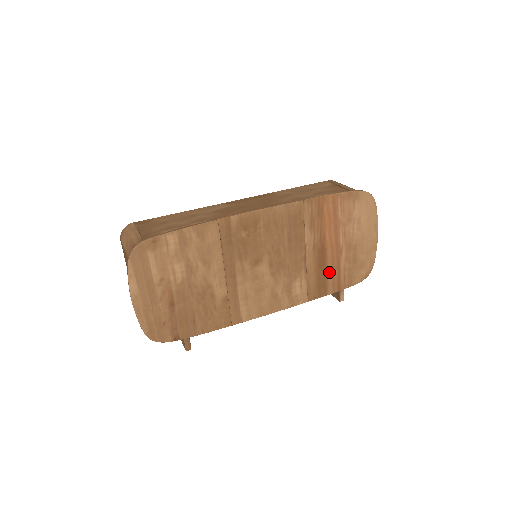
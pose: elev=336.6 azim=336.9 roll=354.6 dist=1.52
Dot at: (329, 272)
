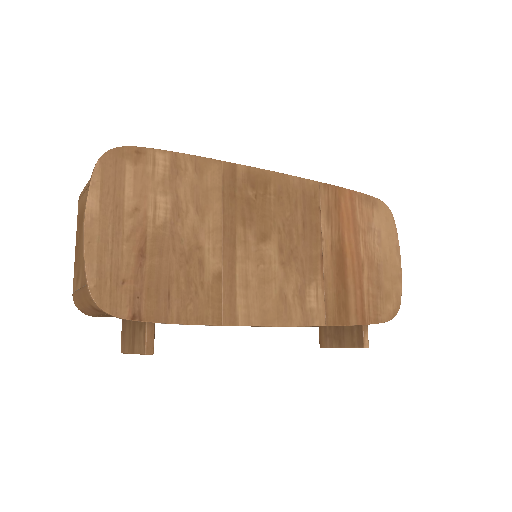
Dot at: (350, 290)
